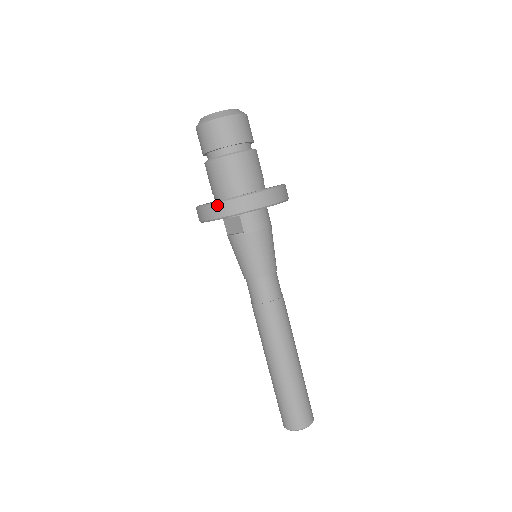
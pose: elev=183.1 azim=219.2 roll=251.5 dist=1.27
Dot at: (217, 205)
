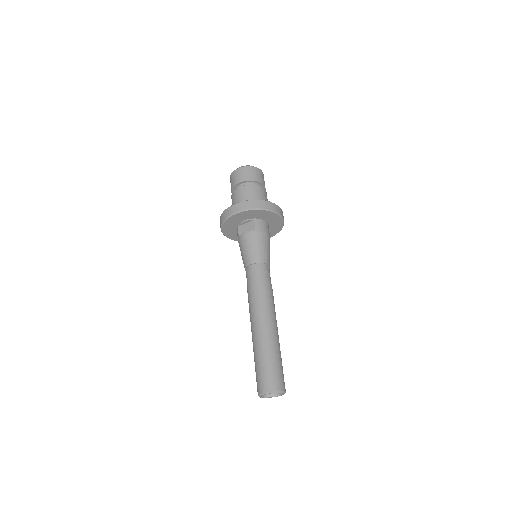
Dot at: (246, 202)
